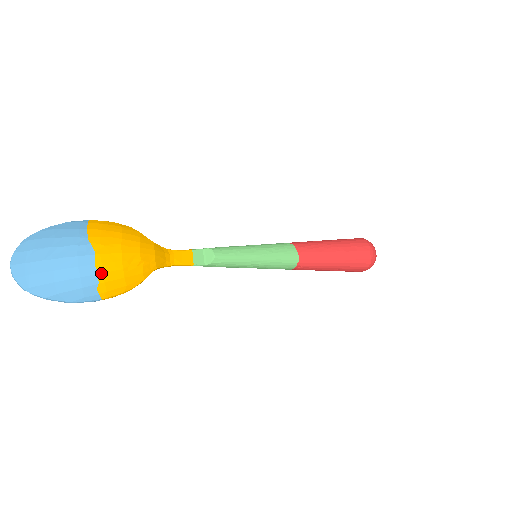
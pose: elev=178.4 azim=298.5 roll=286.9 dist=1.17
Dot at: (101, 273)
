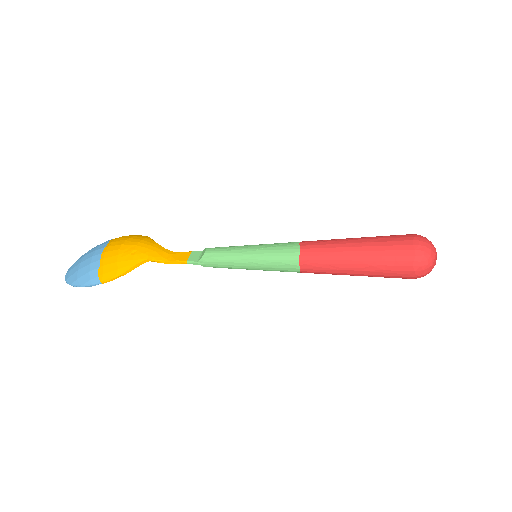
Dot at: (103, 259)
